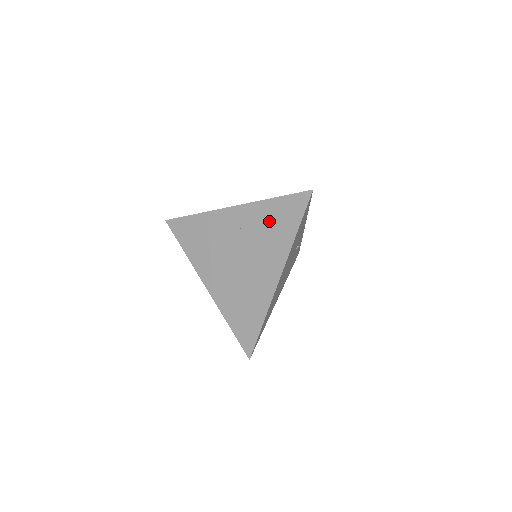
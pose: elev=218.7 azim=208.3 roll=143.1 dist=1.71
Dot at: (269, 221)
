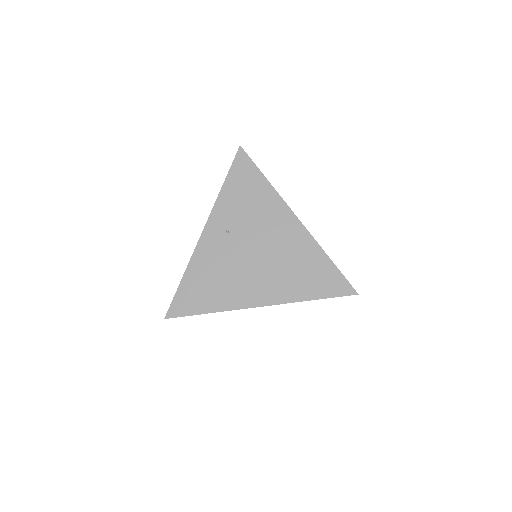
Dot at: (240, 199)
